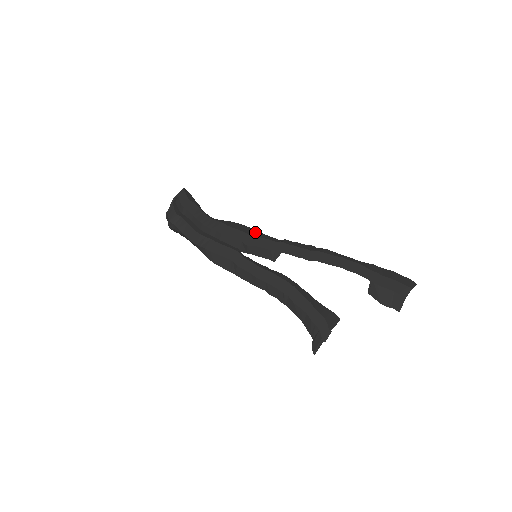
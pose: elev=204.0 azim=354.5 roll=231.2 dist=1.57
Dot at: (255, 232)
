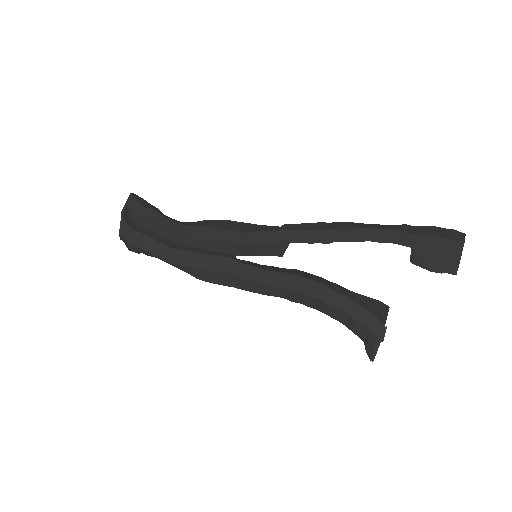
Dot at: (245, 225)
